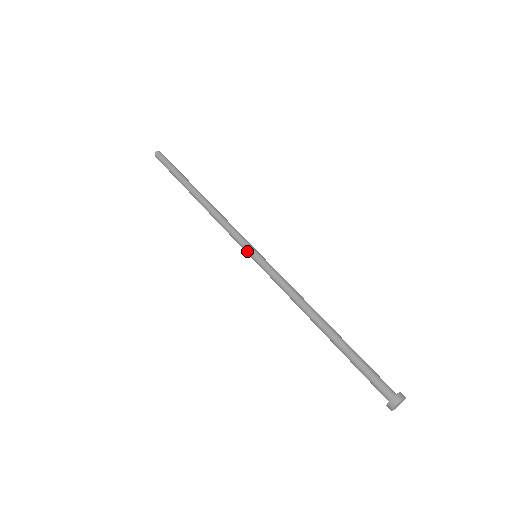
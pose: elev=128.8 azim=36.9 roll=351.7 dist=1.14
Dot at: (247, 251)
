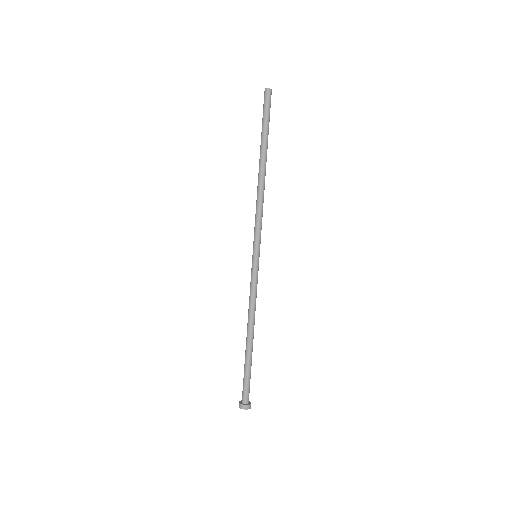
Dot at: (254, 248)
